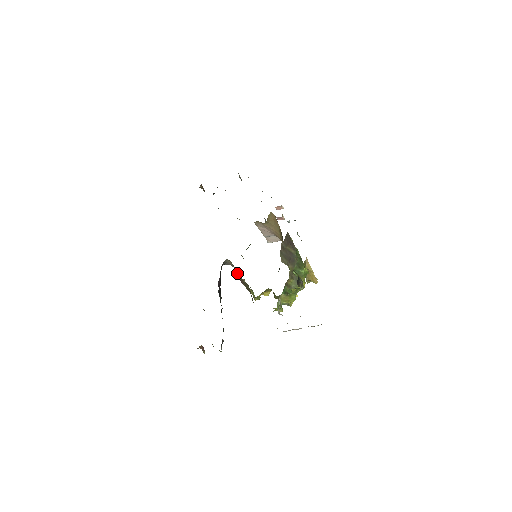
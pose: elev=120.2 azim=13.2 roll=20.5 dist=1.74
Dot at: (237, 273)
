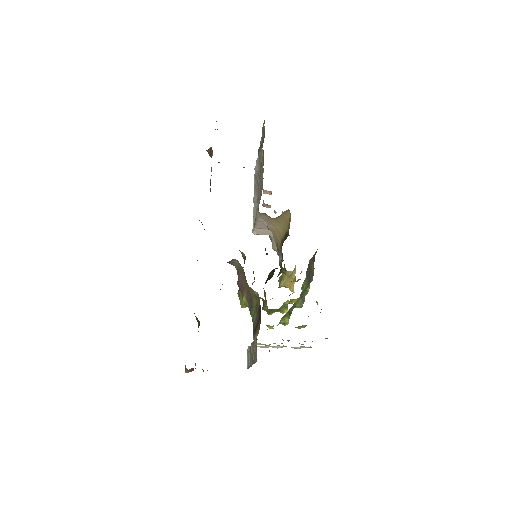
Dot at: (241, 278)
